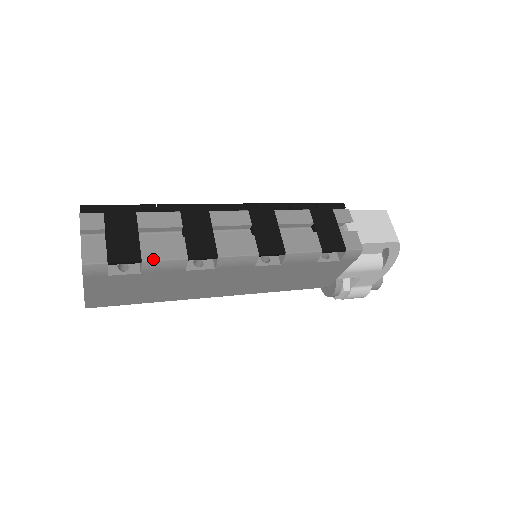
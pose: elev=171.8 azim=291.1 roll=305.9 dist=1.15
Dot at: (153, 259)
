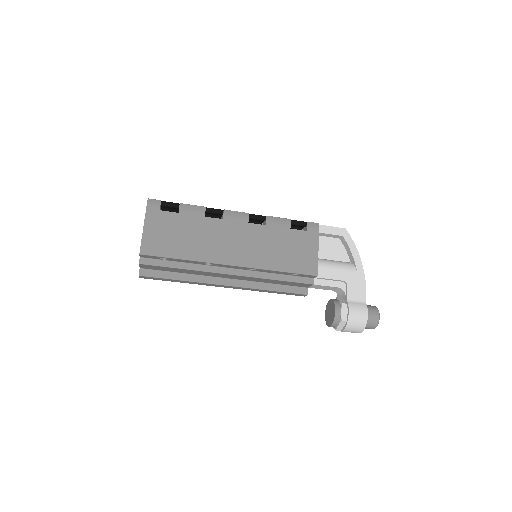
Dot at: (186, 204)
